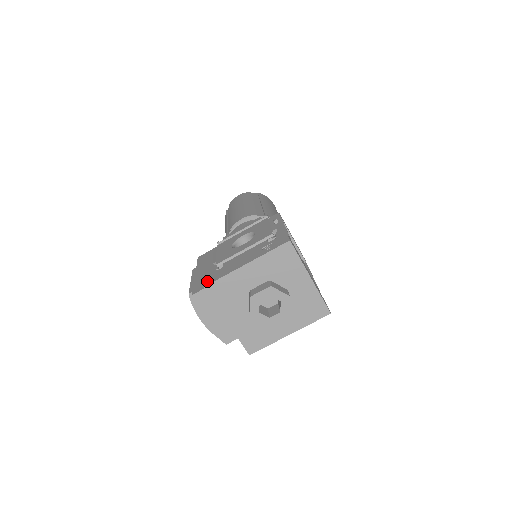
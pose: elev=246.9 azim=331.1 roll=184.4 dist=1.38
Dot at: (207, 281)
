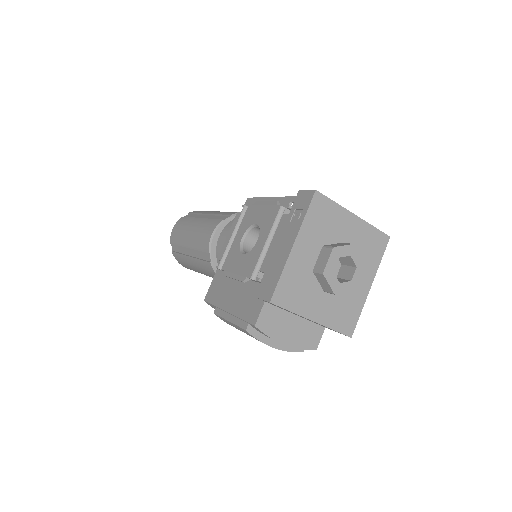
Dot at: (265, 295)
